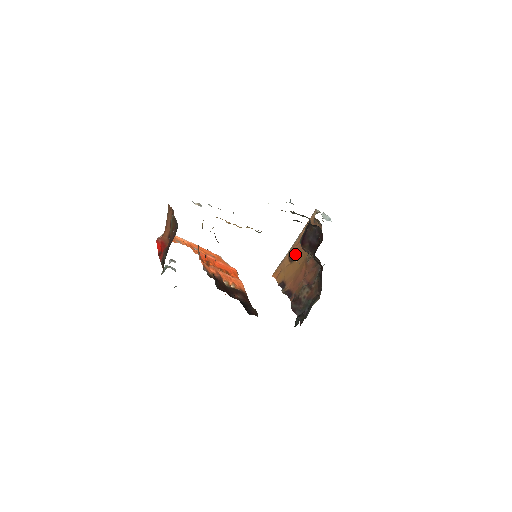
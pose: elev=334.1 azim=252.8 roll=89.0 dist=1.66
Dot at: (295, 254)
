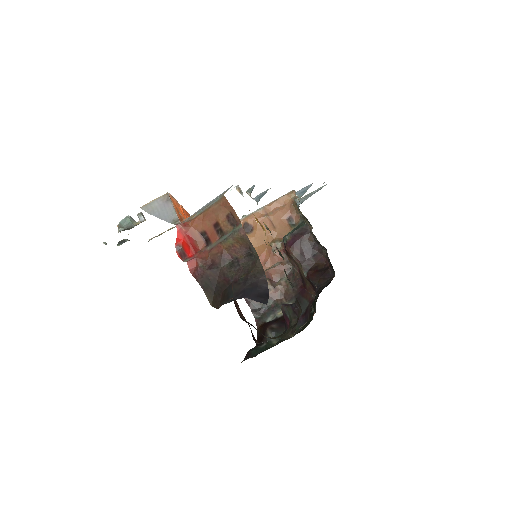
Dot at: (253, 226)
